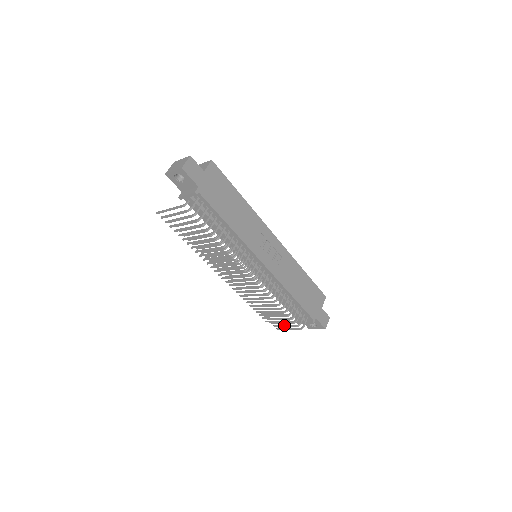
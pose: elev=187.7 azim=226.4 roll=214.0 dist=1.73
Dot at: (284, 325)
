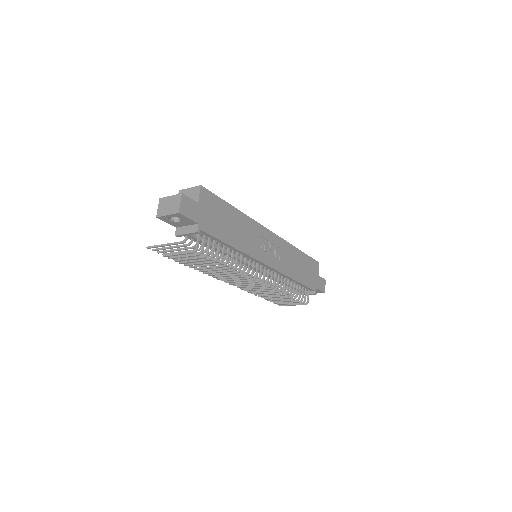
Dot at: (288, 303)
